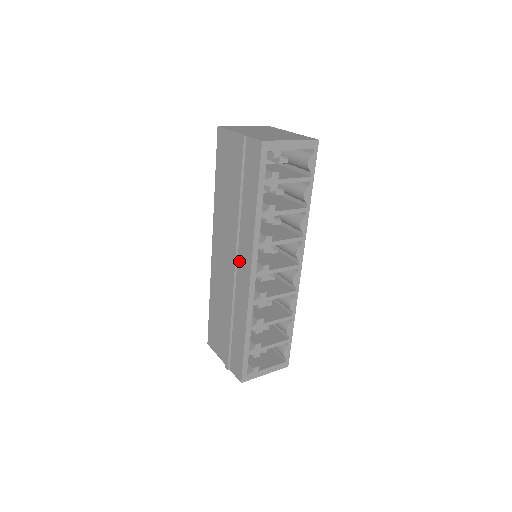
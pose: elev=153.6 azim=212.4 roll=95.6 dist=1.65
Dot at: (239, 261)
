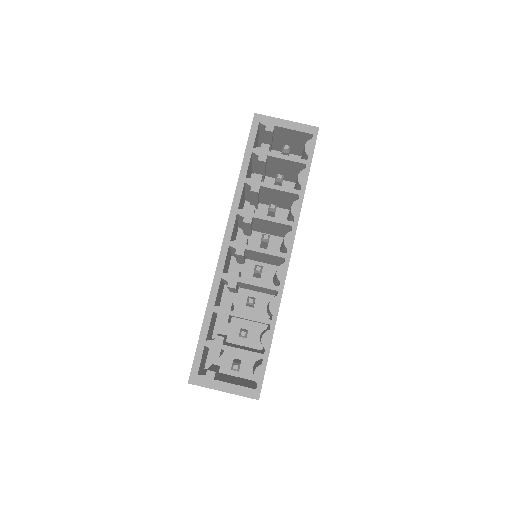
Dot at: occluded
